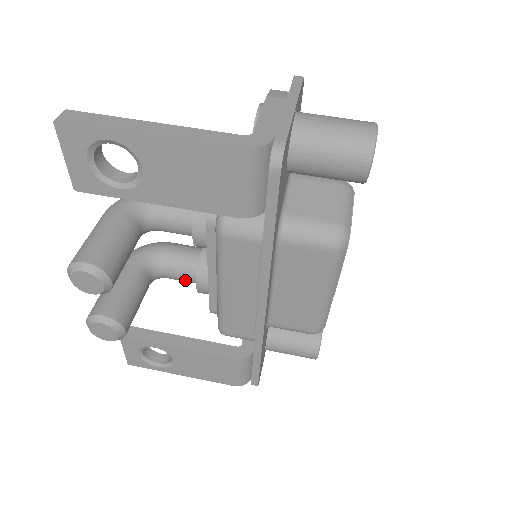
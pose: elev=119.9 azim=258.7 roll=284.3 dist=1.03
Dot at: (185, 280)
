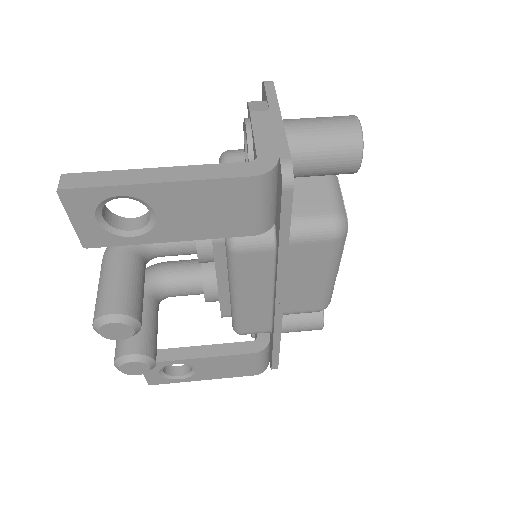
Dot at: (190, 294)
